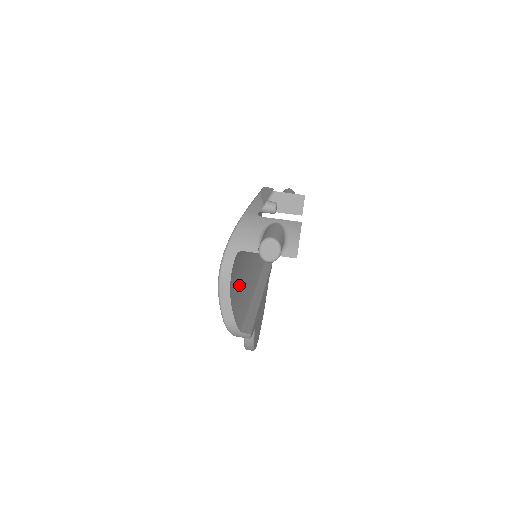
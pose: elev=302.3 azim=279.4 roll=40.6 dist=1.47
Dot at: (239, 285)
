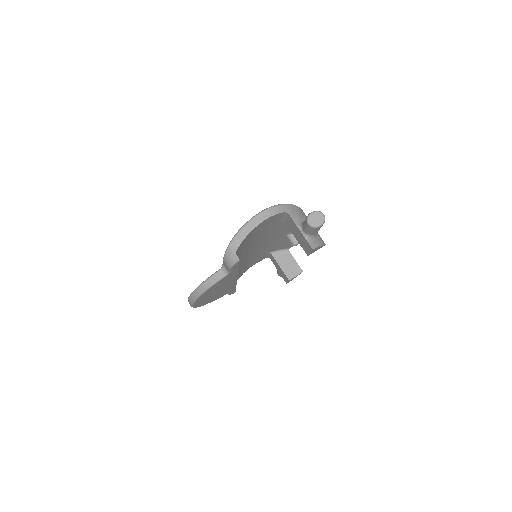
Dot at: (250, 241)
